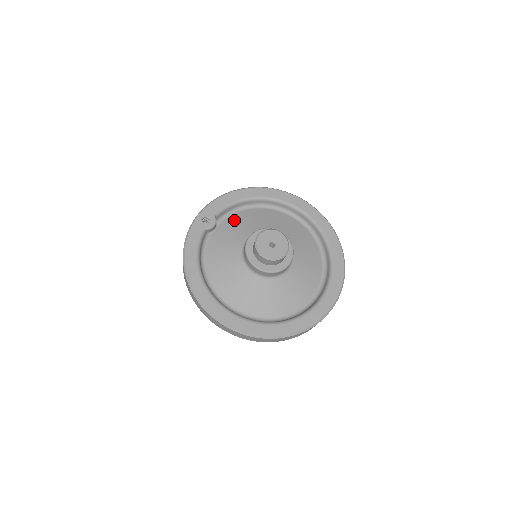
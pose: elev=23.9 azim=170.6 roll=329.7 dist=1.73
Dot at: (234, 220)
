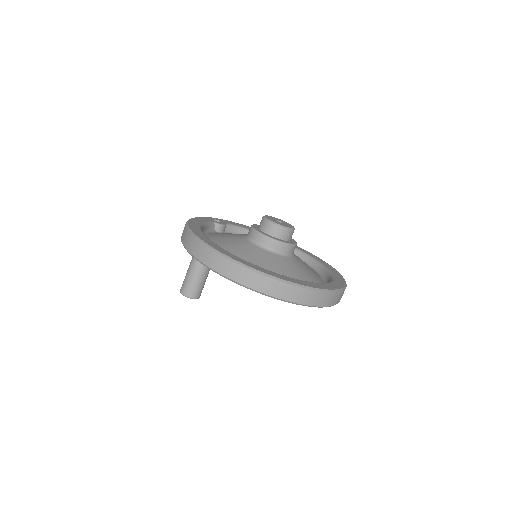
Dot at: occluded
